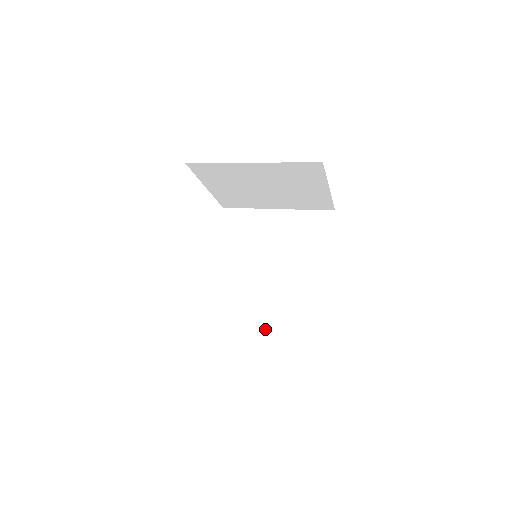
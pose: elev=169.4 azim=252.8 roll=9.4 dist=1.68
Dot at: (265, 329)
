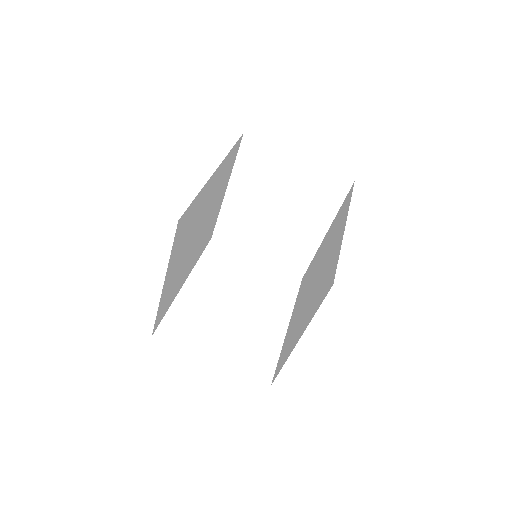
Dot at: (301, 333)
